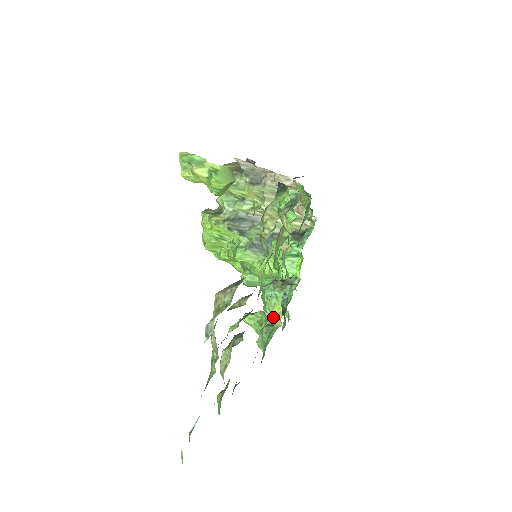
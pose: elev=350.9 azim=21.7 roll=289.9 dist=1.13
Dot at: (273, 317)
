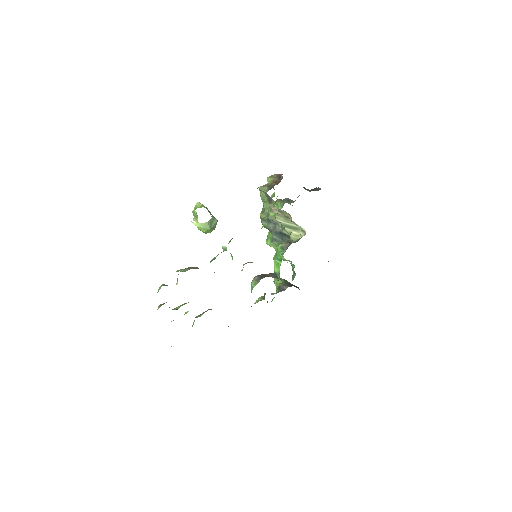
Dot at: occluded
